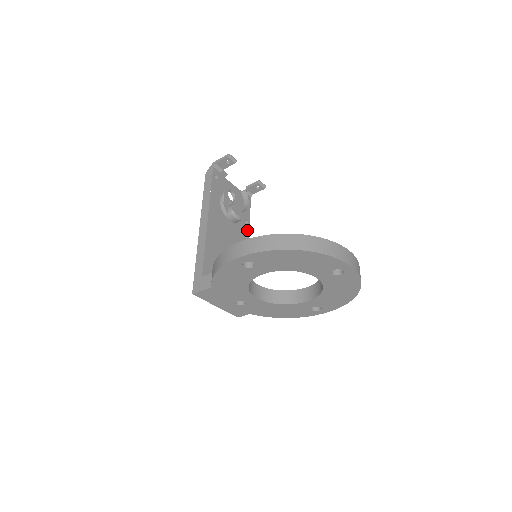
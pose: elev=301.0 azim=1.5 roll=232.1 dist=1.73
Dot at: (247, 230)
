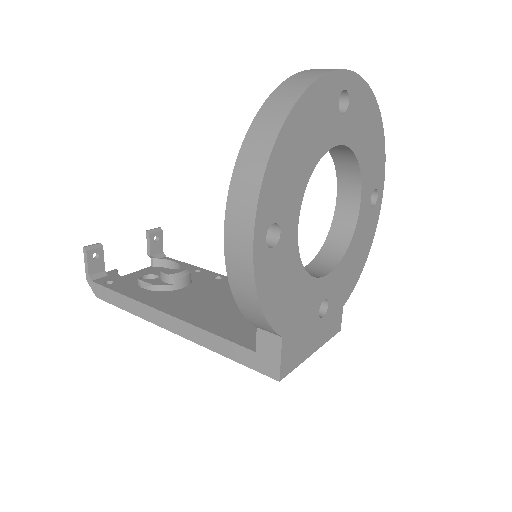
Dot at: (209, 274)
